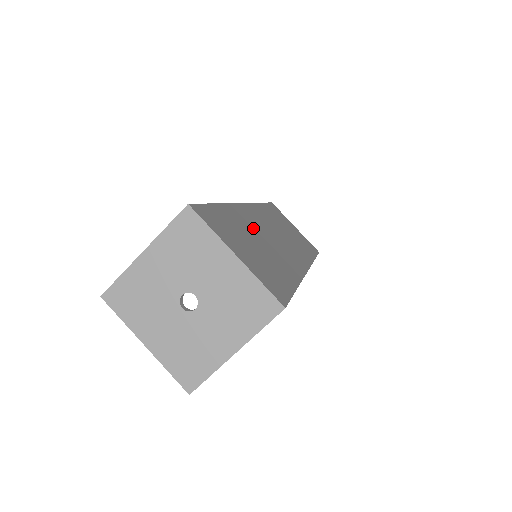
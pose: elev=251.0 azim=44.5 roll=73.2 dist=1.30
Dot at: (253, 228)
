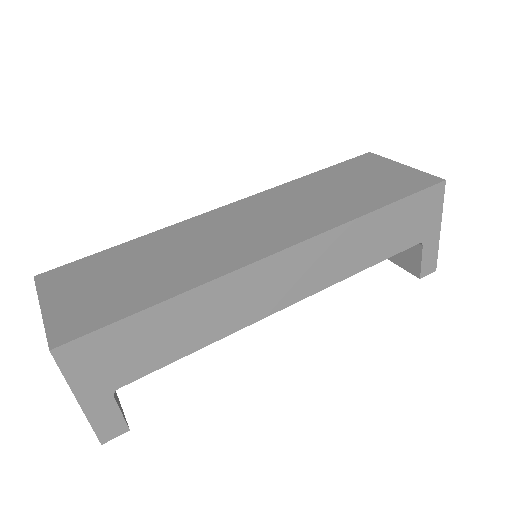
Dot at: (176, 243)
